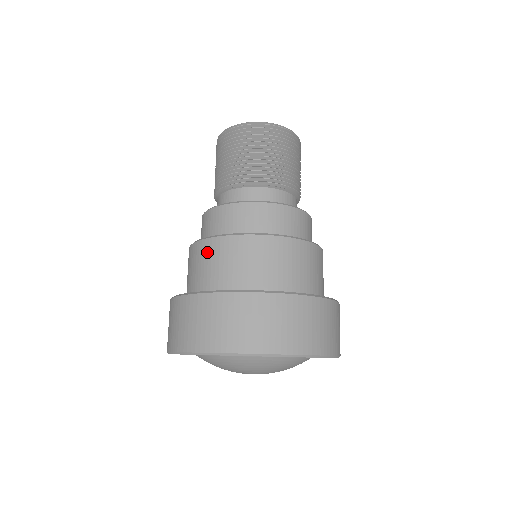
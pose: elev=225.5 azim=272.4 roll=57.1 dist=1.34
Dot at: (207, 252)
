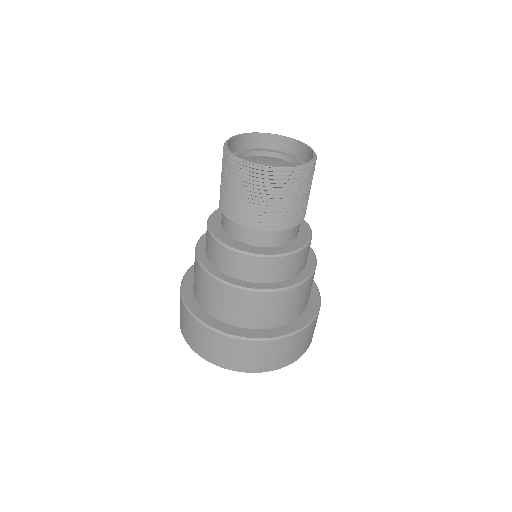
Dot at: (219, 292)
